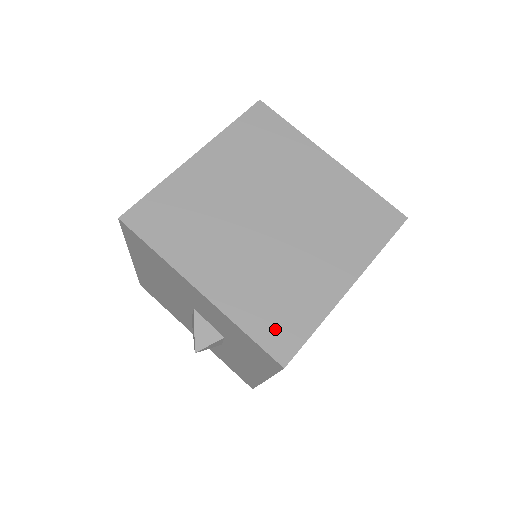
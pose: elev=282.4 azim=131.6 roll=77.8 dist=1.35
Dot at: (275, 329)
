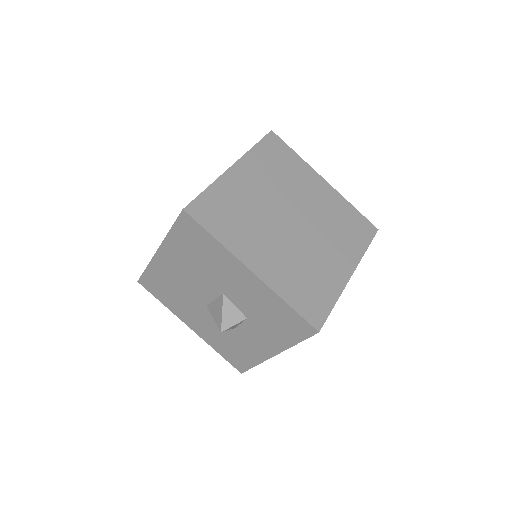
Dot at: (309, 303)
